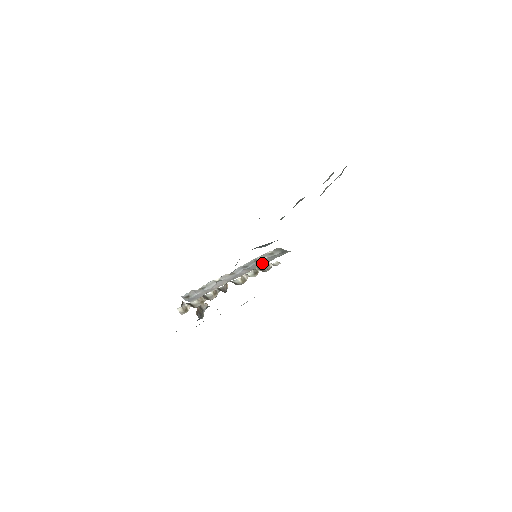
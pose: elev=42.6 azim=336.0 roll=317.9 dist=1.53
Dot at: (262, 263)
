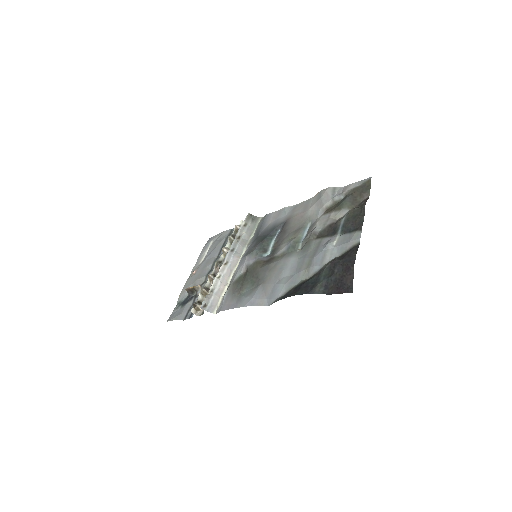
Dot at: (245, 243)
